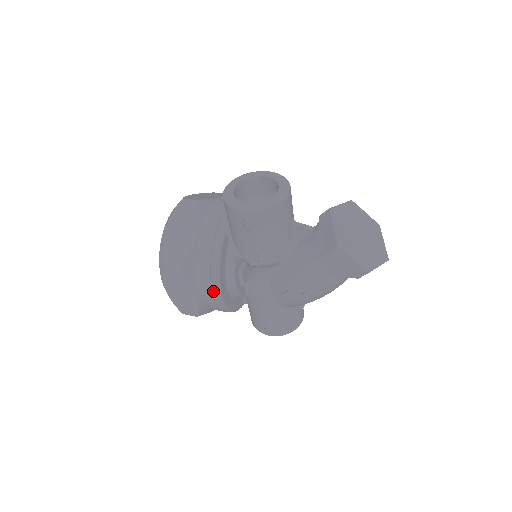
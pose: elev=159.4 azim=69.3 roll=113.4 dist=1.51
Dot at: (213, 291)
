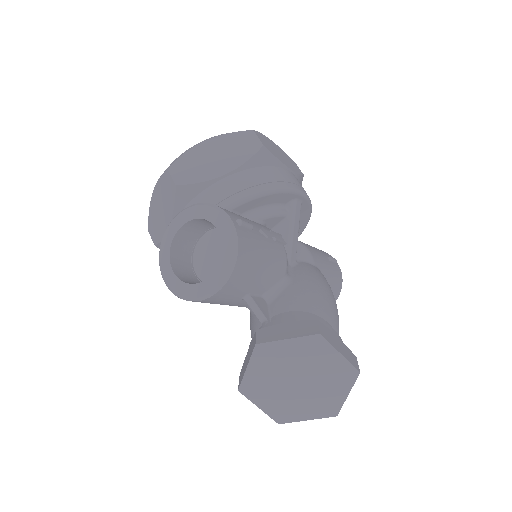
Dot at: occluded
